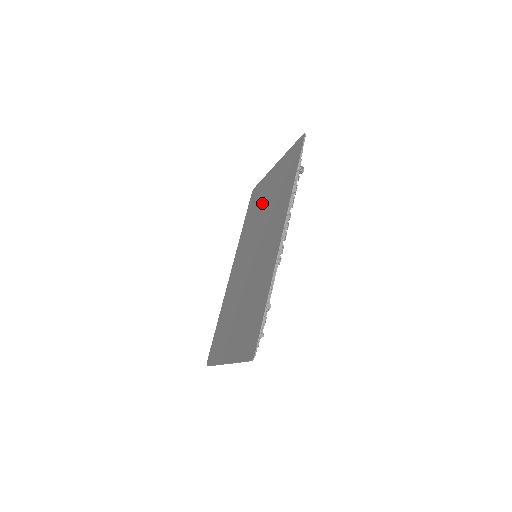
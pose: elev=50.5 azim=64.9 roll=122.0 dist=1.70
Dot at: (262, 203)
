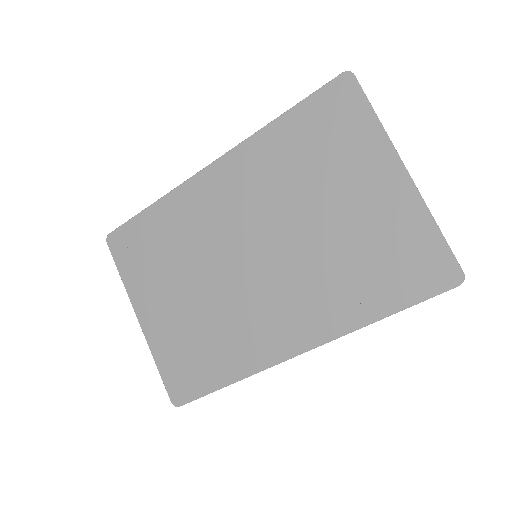
Dot at: (330, 189)
